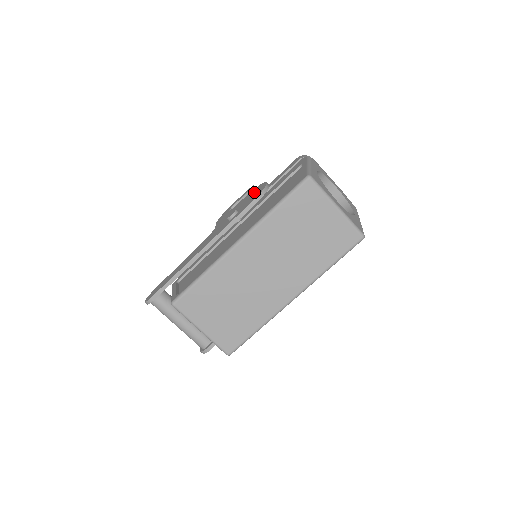
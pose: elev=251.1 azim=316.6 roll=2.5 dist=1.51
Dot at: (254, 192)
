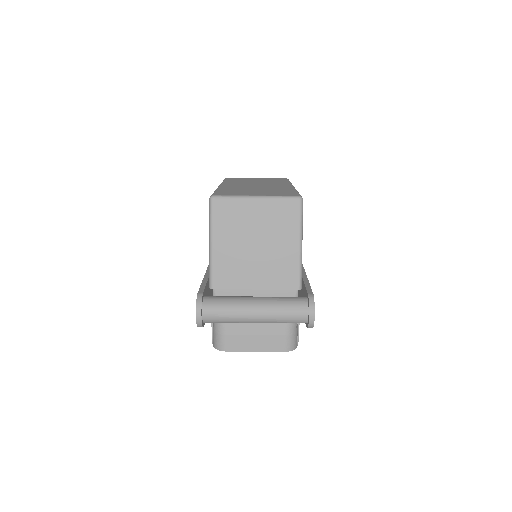
Dot at: occluded
